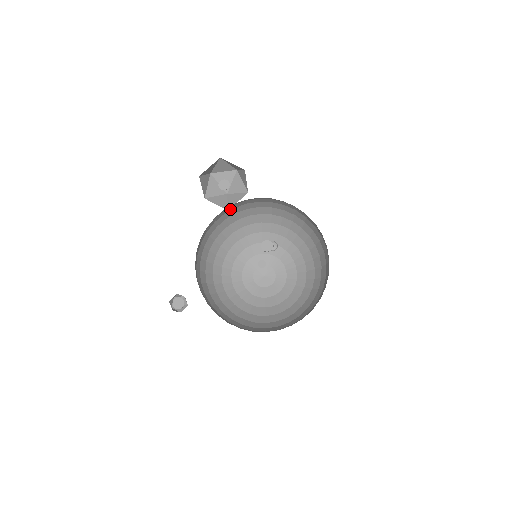
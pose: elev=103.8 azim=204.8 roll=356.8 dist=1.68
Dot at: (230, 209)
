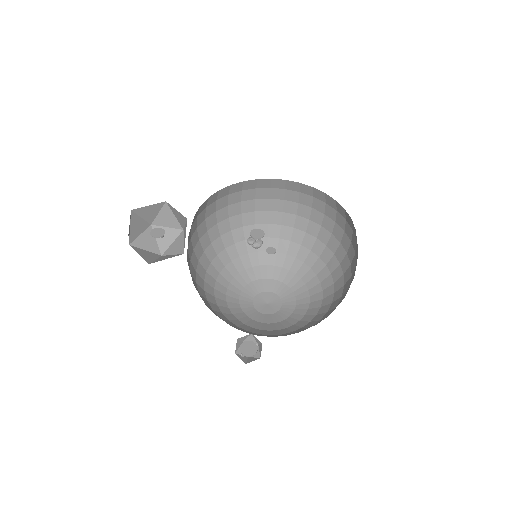
Dot at: (189, 240)
